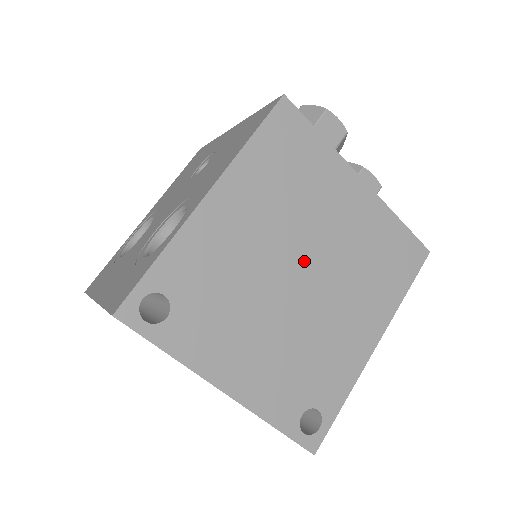
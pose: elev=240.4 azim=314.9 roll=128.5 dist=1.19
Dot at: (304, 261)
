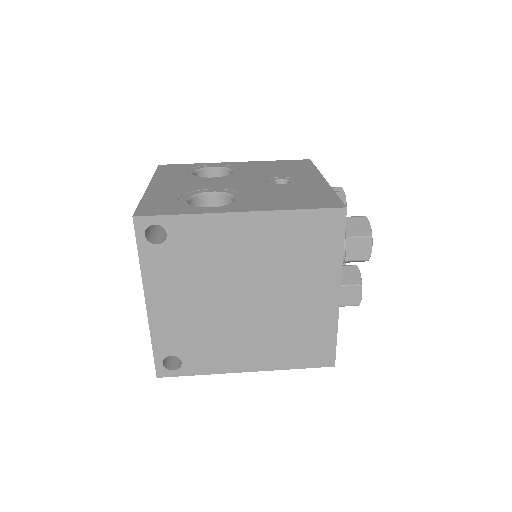
Dot at: (256, 295)
